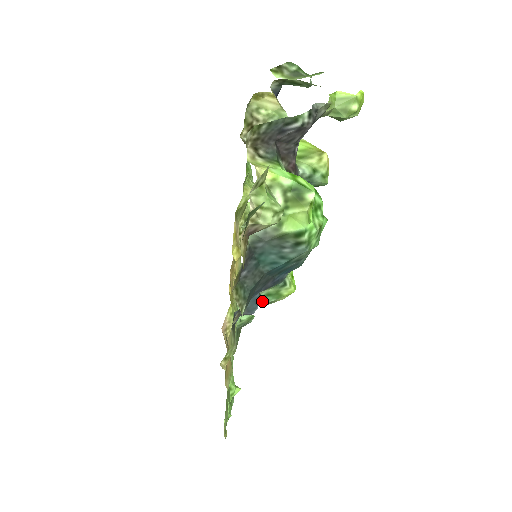
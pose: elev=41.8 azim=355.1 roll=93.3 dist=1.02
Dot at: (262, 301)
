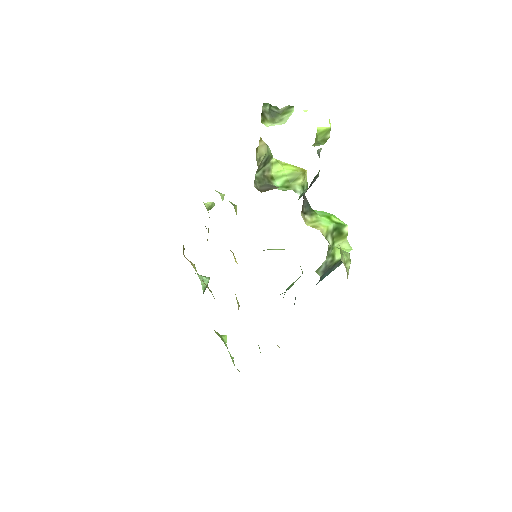
Dot at: occluded
